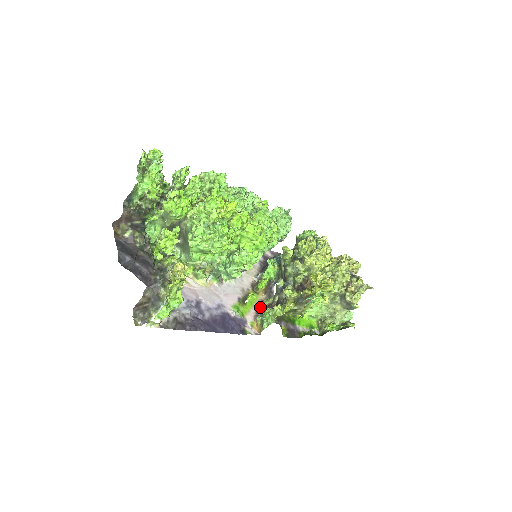
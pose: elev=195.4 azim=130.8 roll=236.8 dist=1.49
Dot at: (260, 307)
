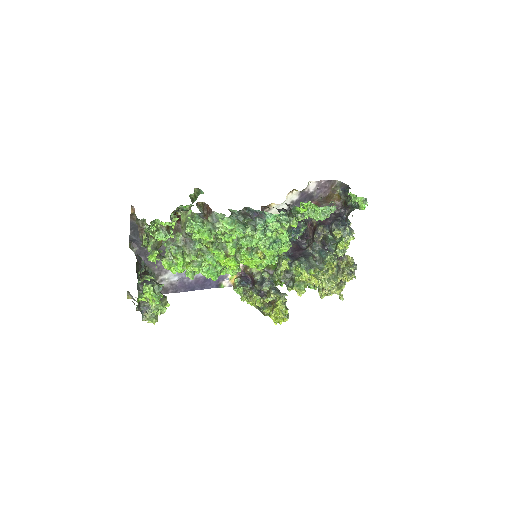
Dot at: (248, 266)
